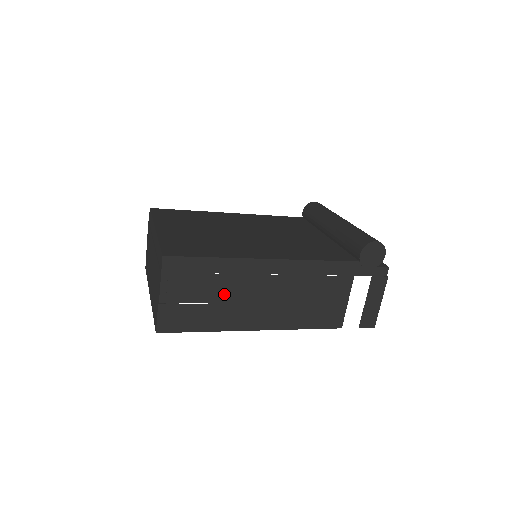
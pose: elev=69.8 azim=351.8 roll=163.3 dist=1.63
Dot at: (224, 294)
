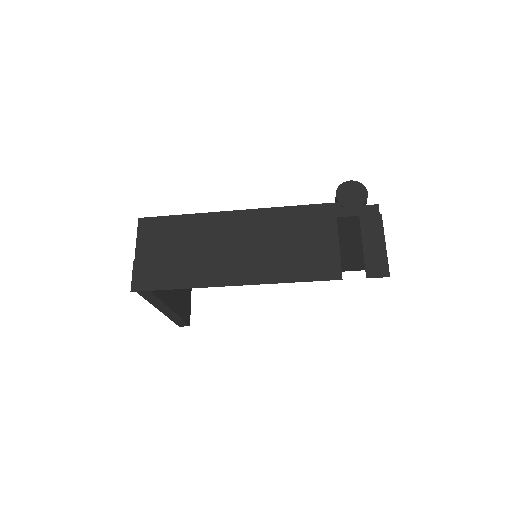
Dot at: (195, 248)
